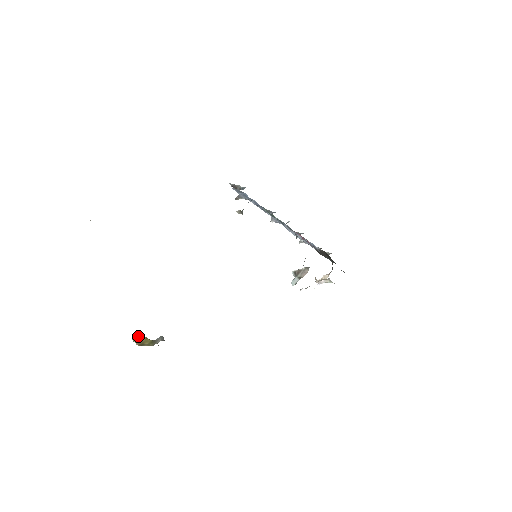
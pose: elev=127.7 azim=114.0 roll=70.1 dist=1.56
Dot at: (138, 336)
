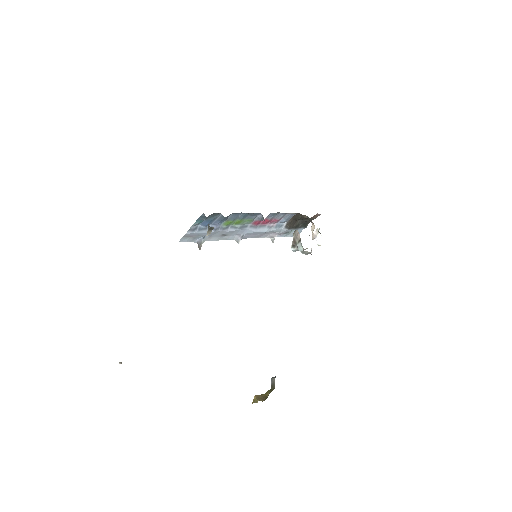
Dot at: (256, 397)
